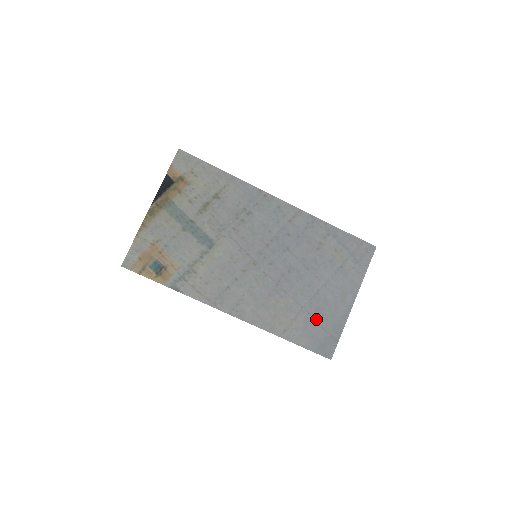
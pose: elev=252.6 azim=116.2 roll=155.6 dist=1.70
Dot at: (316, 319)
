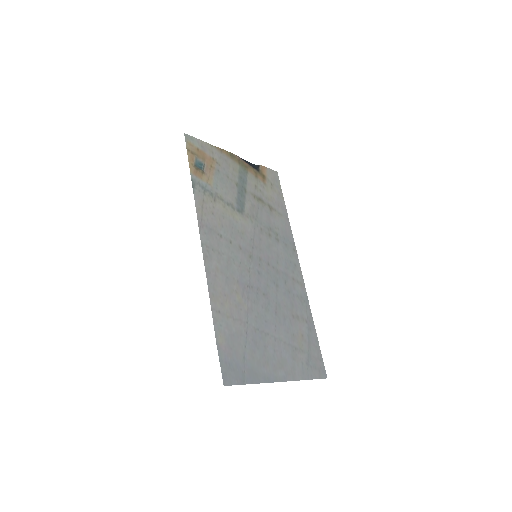
Dot at: (247, 344)
